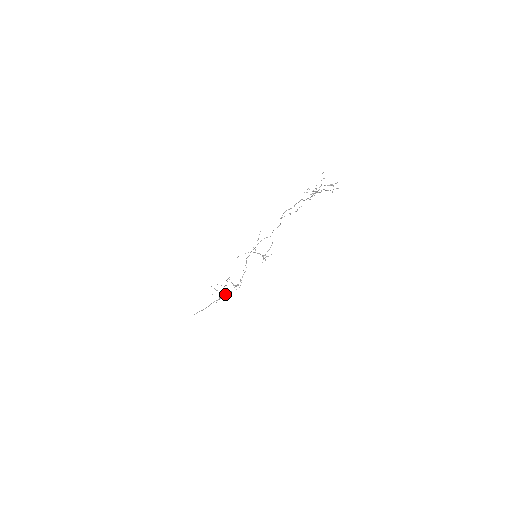
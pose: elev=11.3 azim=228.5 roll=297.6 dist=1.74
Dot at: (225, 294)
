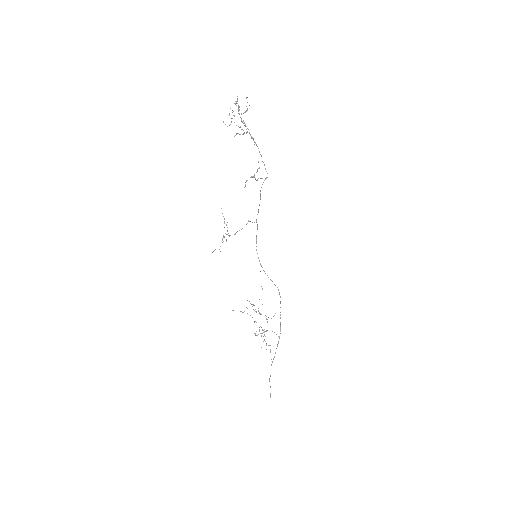
Dot at: (277, 344)
